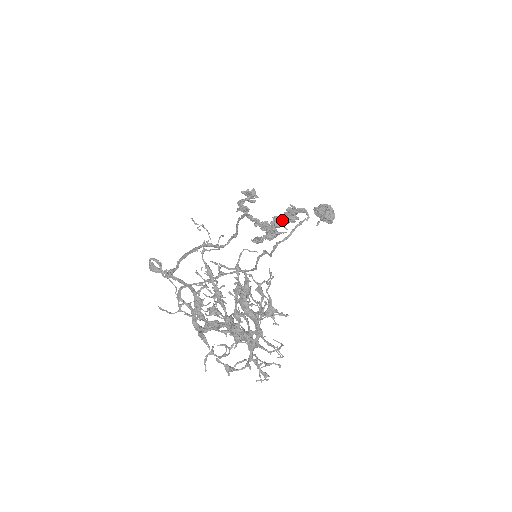
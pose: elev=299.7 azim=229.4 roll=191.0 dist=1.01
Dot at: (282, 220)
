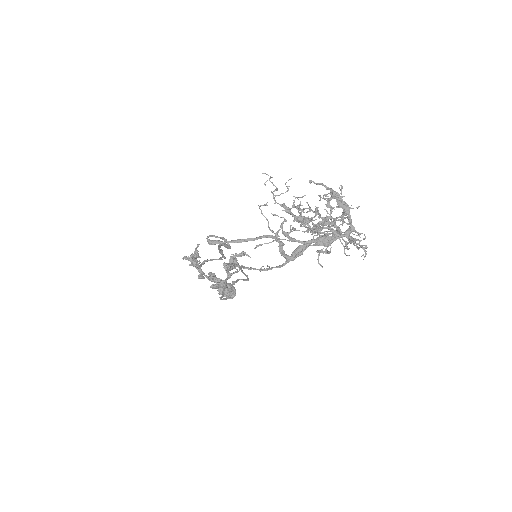
Dot at: (230, 265)
